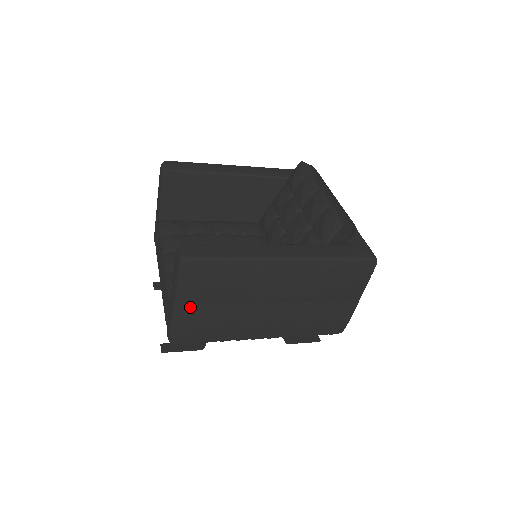
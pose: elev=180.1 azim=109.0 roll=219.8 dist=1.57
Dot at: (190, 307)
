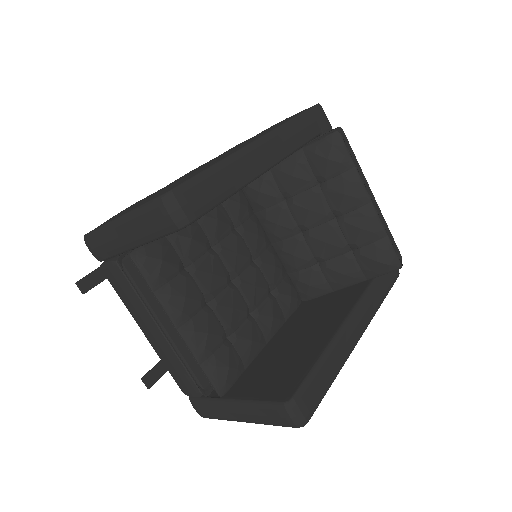
Dot at: occluded
